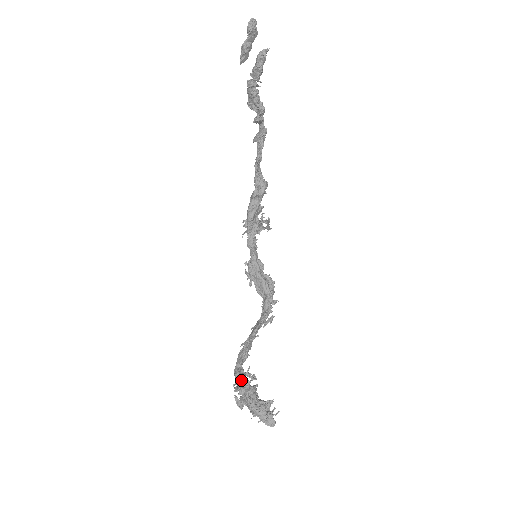
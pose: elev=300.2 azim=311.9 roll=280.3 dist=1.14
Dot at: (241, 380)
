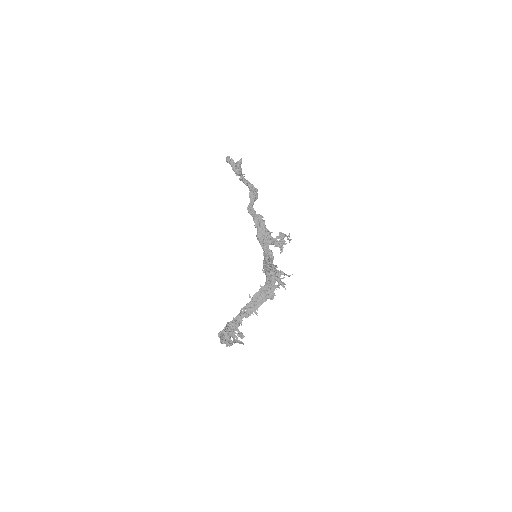
Dot at: occluded
